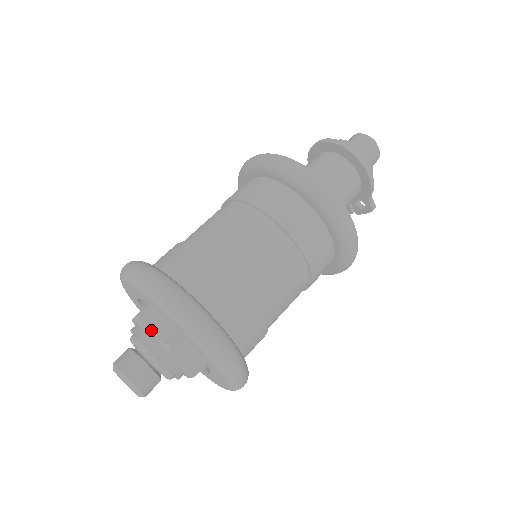
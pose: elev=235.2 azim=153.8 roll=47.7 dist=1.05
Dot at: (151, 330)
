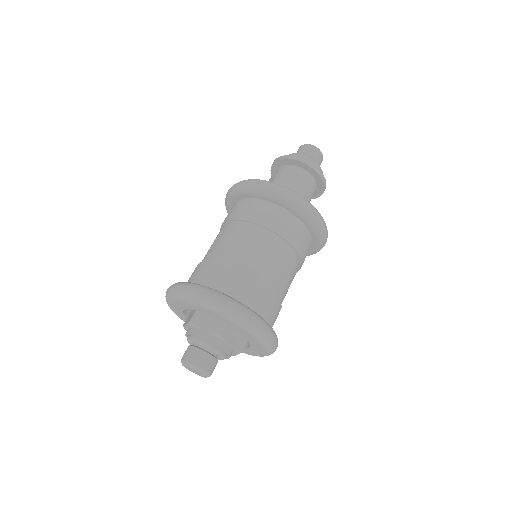
Dot at: (231, 344)
